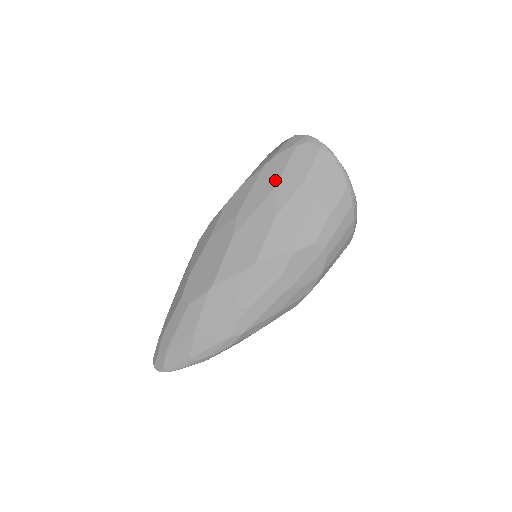
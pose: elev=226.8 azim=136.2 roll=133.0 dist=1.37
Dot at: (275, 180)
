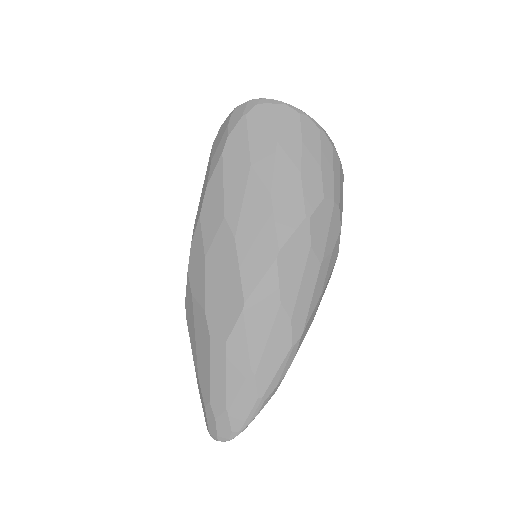
Dot at: (245, 158)
